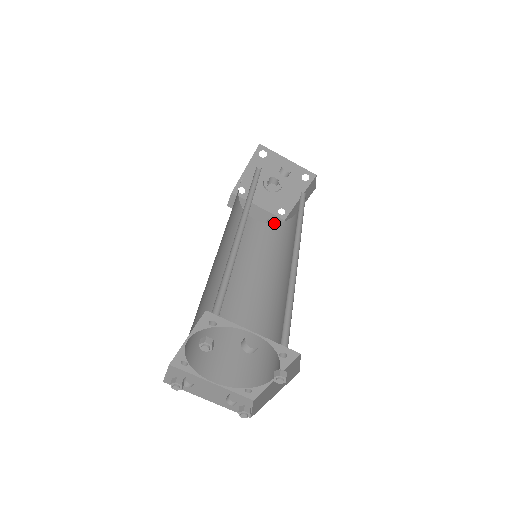
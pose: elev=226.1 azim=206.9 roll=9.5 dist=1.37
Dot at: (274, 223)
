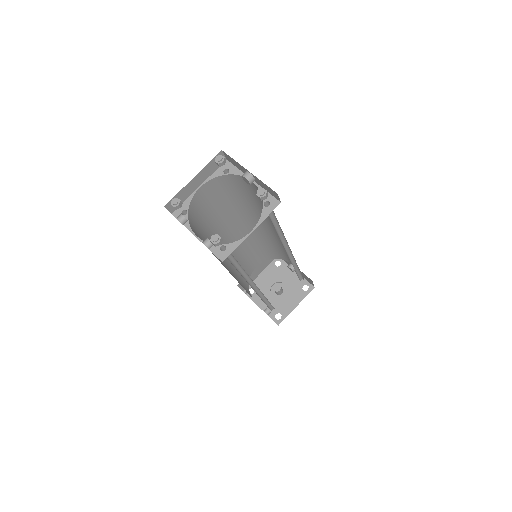
Dot at: occluded
